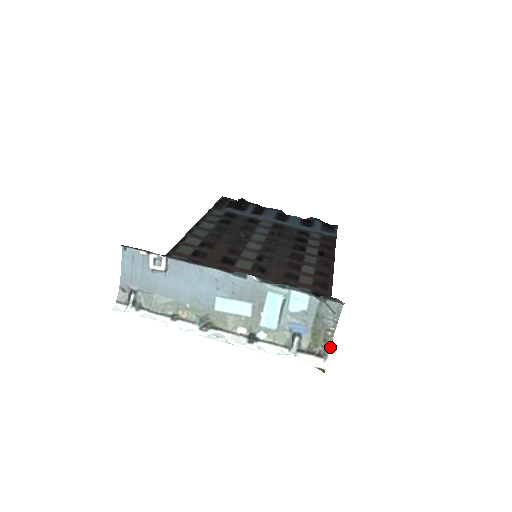
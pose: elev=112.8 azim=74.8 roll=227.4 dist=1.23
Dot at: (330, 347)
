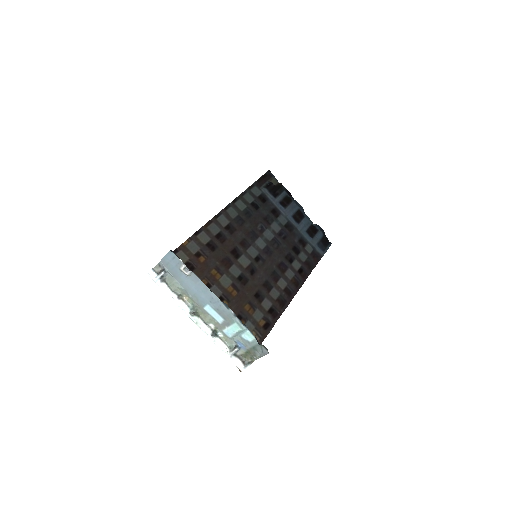
Dot at: (251, 363)
